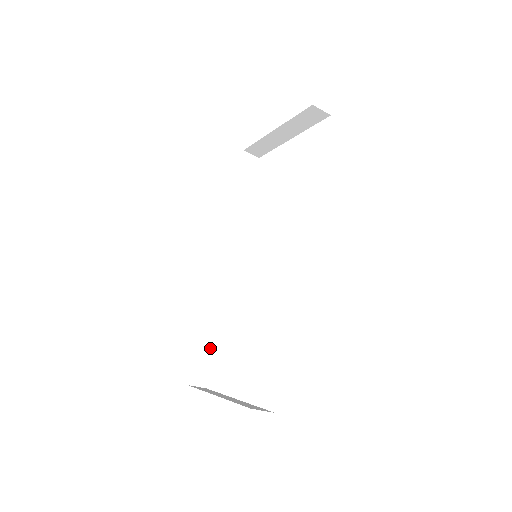
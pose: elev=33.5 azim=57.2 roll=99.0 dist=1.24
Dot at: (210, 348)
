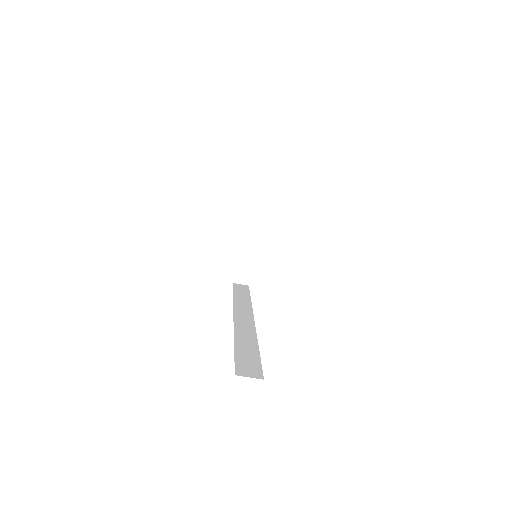
Dot at: (253, 356)
